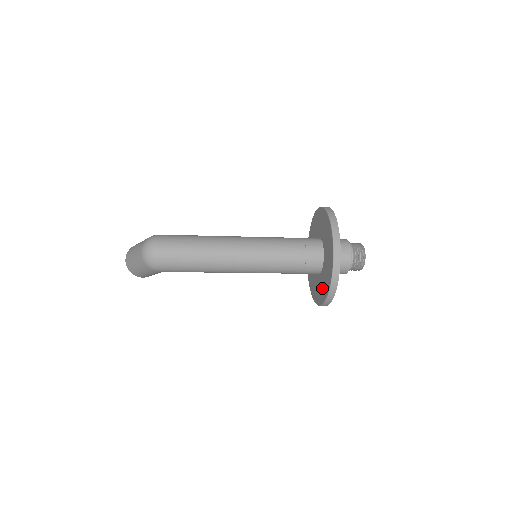
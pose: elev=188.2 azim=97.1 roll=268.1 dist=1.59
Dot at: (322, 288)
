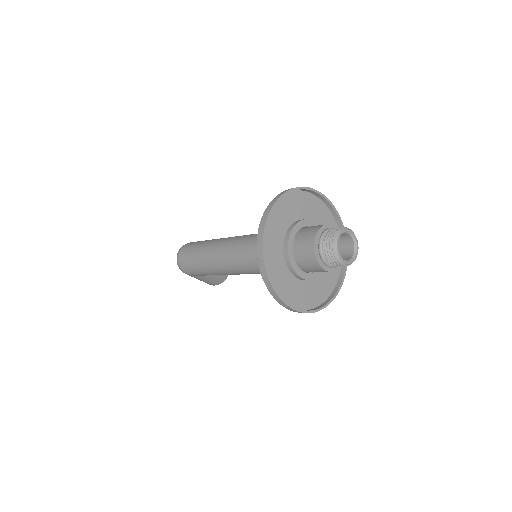
Dot at: (287, 288)
